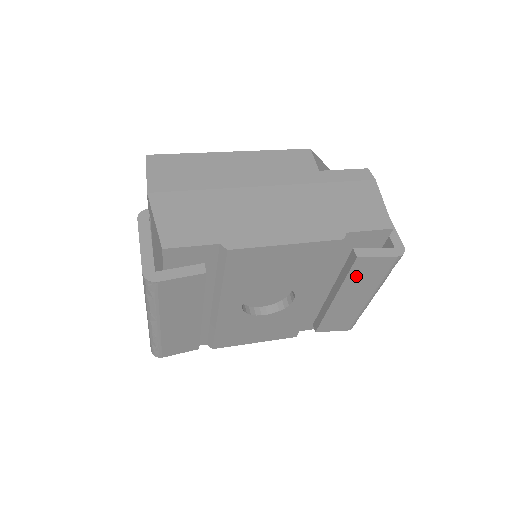
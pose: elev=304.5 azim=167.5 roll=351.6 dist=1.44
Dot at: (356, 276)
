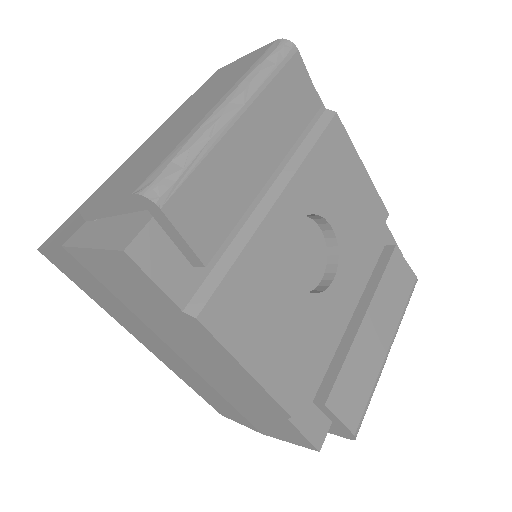
Dot at: (389, 281)
